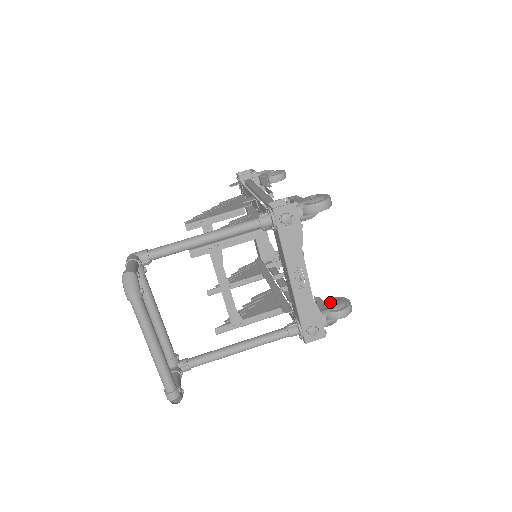
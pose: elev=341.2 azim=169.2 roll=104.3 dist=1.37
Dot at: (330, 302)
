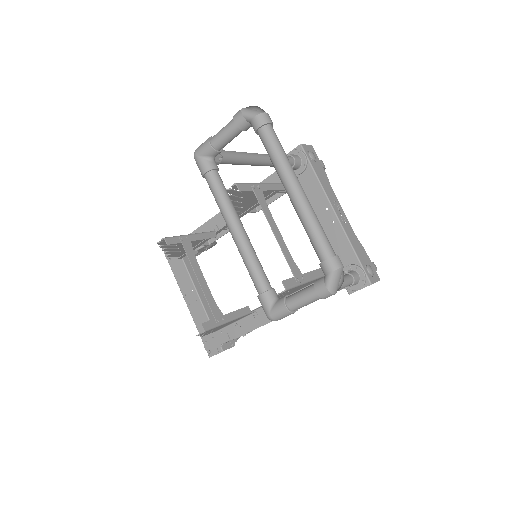
Dot at: occluded
